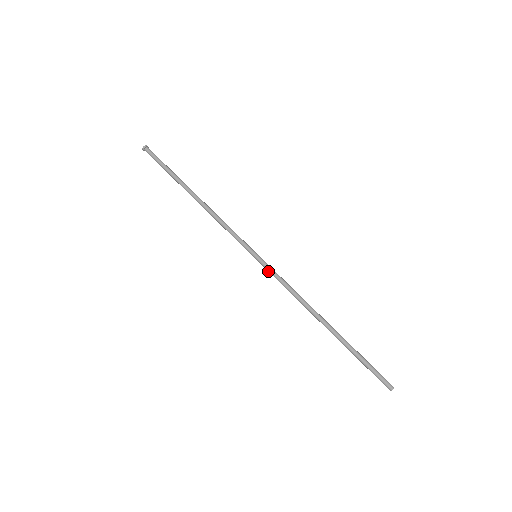
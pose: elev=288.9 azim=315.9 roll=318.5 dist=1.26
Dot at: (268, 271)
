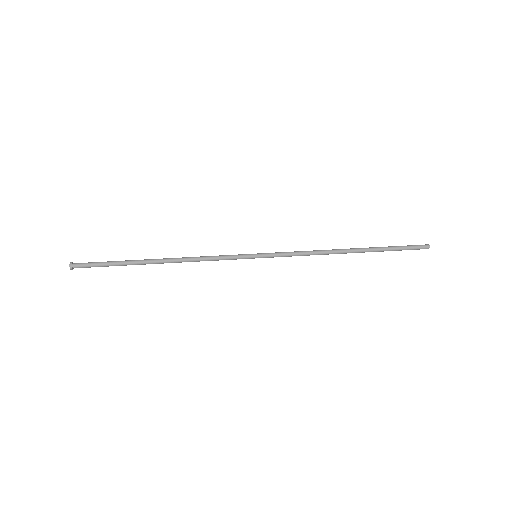
Dot at: (276, 256)
